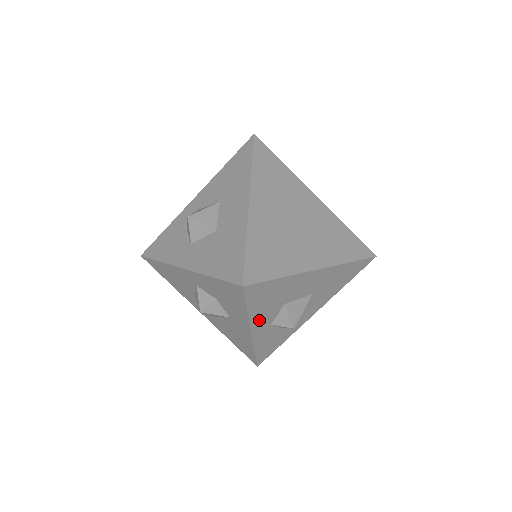
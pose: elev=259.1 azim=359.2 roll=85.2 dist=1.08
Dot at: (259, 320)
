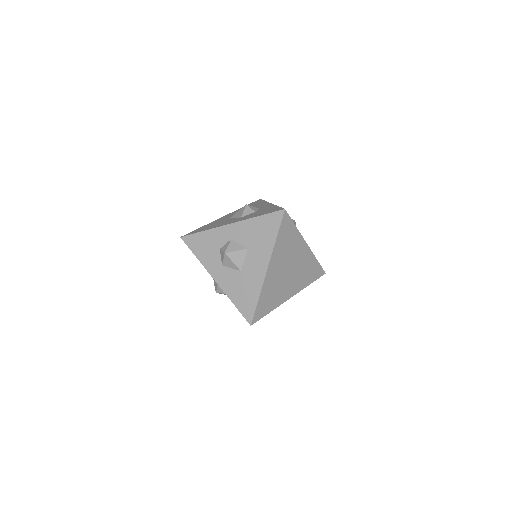
Dot at: occluded
